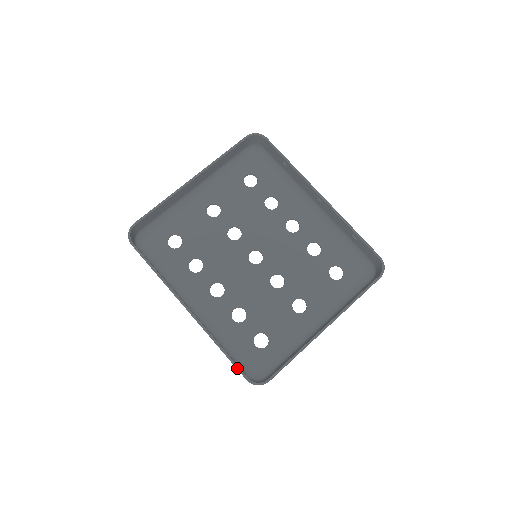
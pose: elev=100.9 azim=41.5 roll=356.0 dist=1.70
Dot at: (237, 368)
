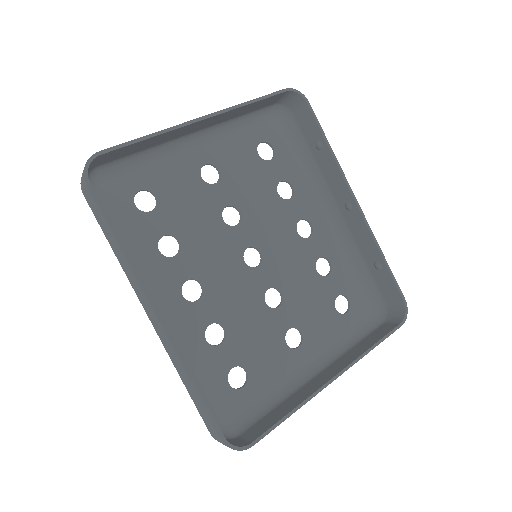
Dot at: (212, 420)
